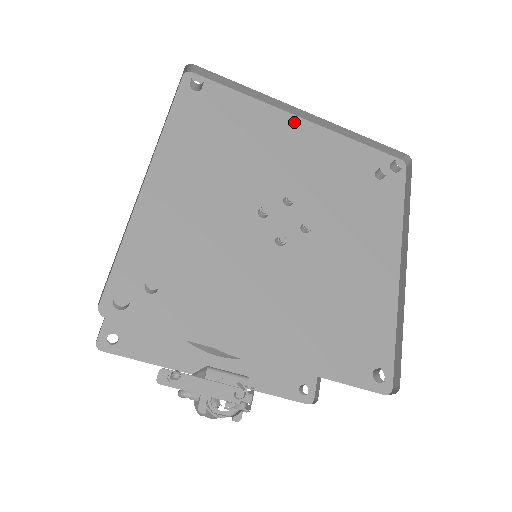
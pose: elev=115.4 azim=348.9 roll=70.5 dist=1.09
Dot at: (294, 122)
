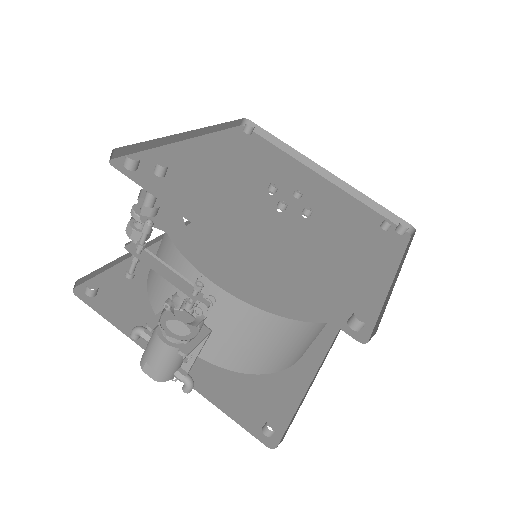
Dot at: (316, 176)
